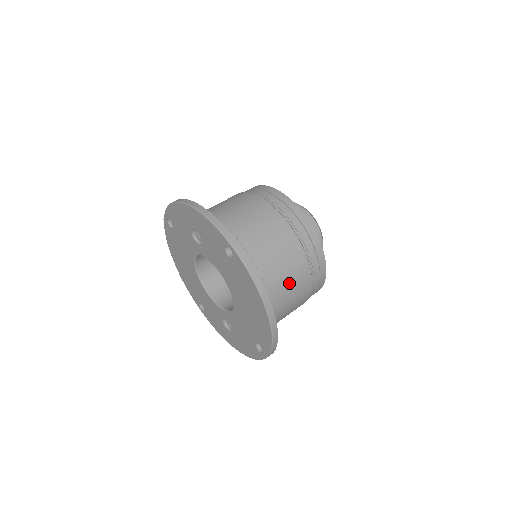
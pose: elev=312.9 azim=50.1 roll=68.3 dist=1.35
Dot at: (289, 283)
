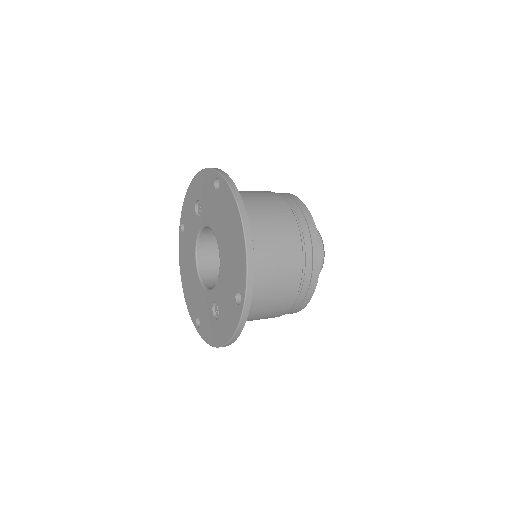
Dot at: (275, 232)
